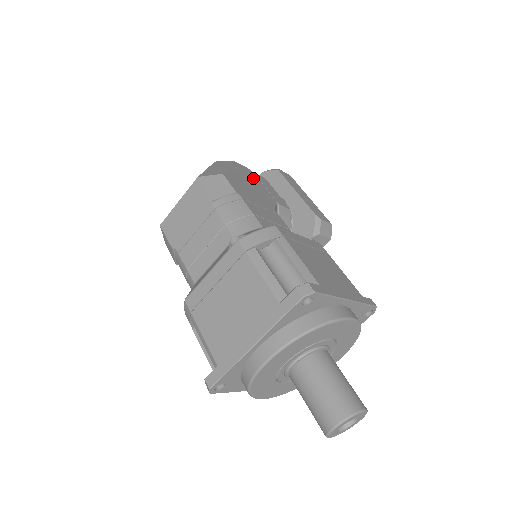
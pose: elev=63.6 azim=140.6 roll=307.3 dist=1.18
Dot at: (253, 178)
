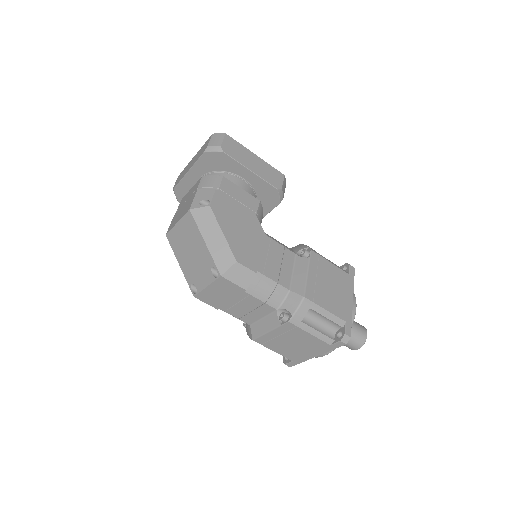
Dot at: (229, 206)
